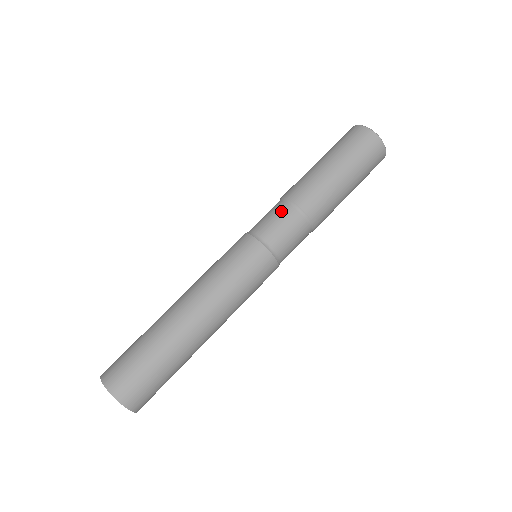
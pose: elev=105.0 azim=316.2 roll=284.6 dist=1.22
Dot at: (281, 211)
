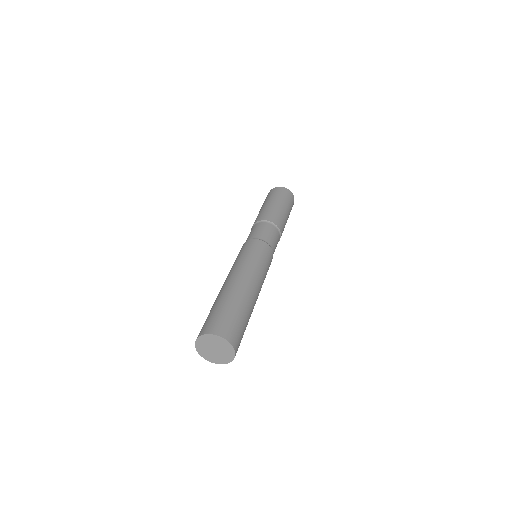
Dot at: (256, 227)
